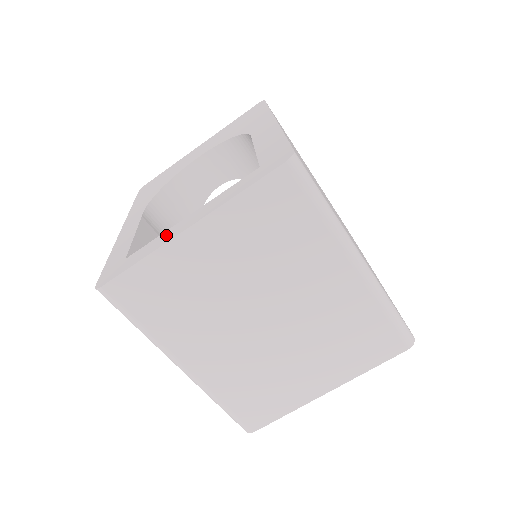
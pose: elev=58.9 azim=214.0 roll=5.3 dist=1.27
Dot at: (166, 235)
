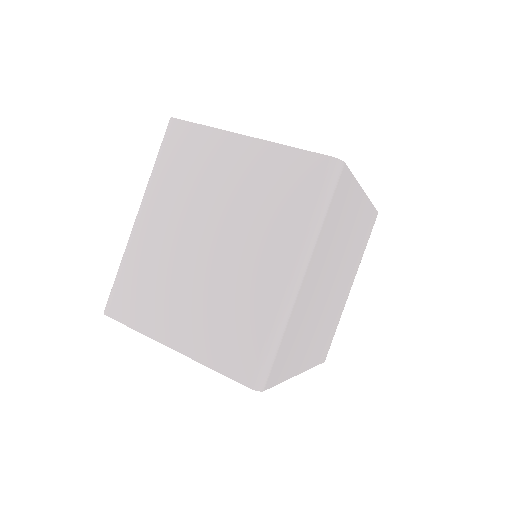
Dot at: occluded
